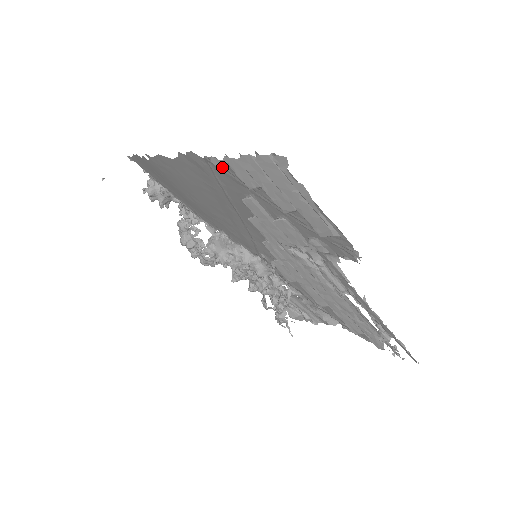
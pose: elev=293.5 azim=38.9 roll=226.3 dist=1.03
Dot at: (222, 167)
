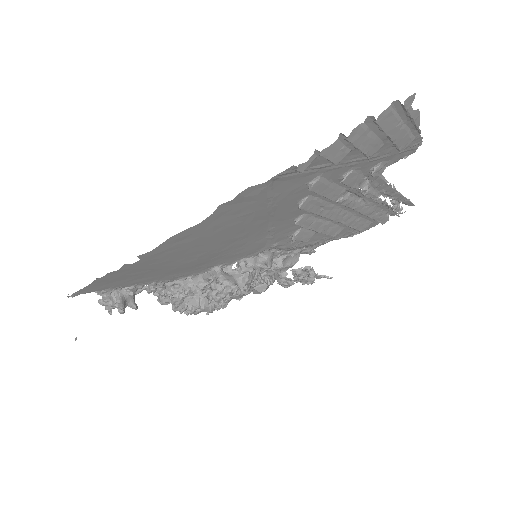
Dot at: (306, 167)
